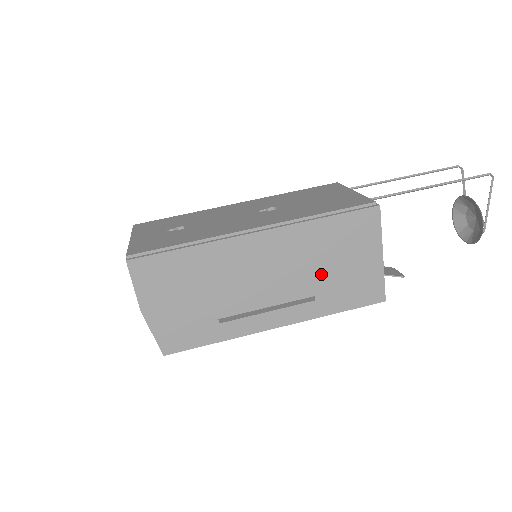
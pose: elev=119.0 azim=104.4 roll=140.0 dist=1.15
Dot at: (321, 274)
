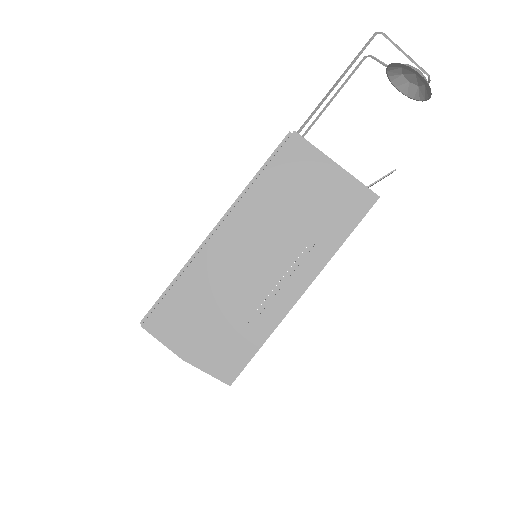
Dot at: (298, 220)
